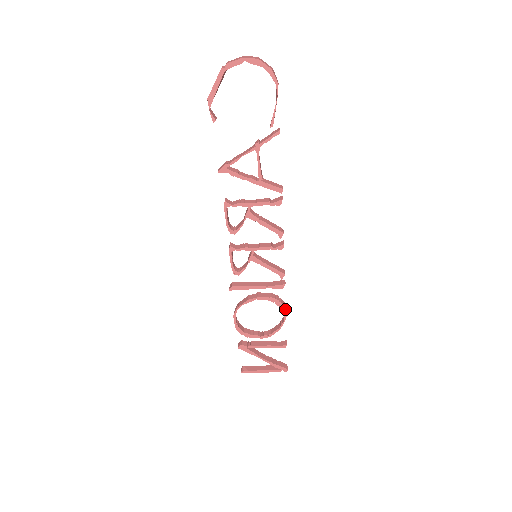
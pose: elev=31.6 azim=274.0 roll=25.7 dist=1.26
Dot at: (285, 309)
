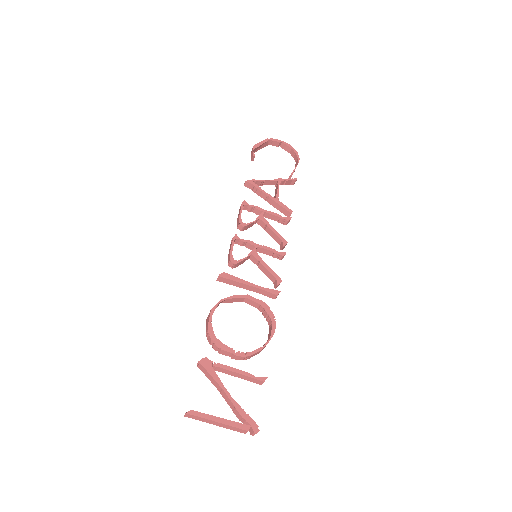
Dot at: (275, 322)
